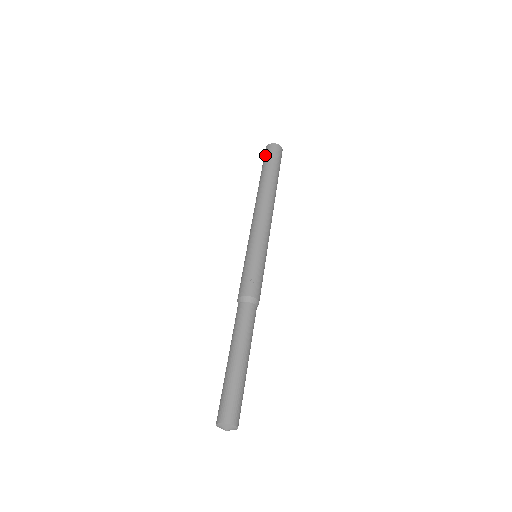
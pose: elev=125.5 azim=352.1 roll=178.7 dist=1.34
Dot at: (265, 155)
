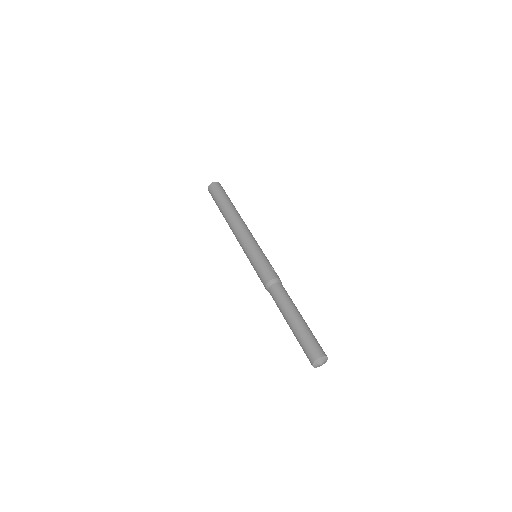
Dot at: (217, 188)
